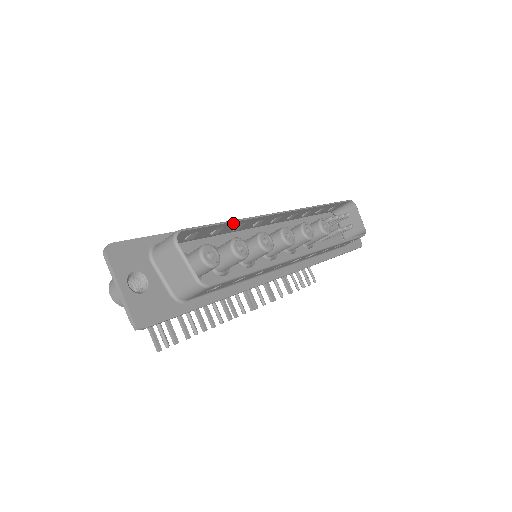
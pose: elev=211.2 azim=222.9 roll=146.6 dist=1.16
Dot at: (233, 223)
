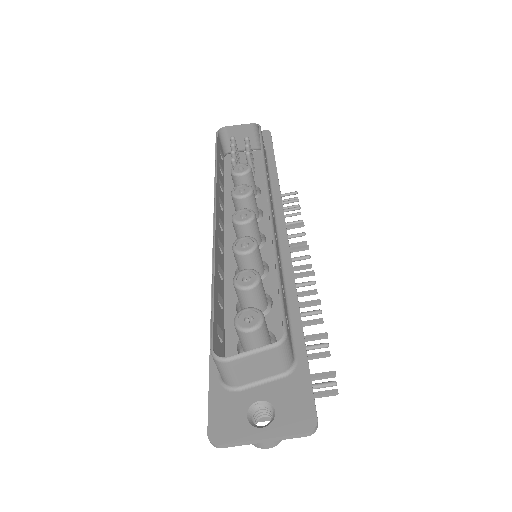
Dot at: (215, 280)
